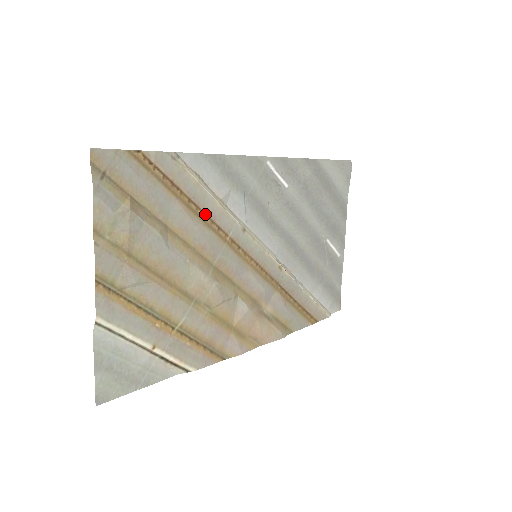
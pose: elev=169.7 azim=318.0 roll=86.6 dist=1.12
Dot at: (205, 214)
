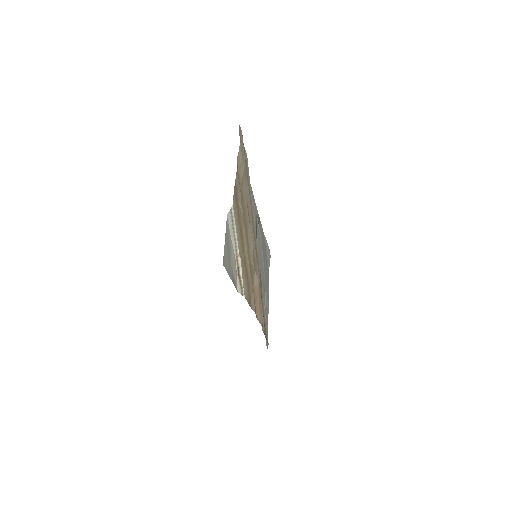
Dot at: (251, 204)
